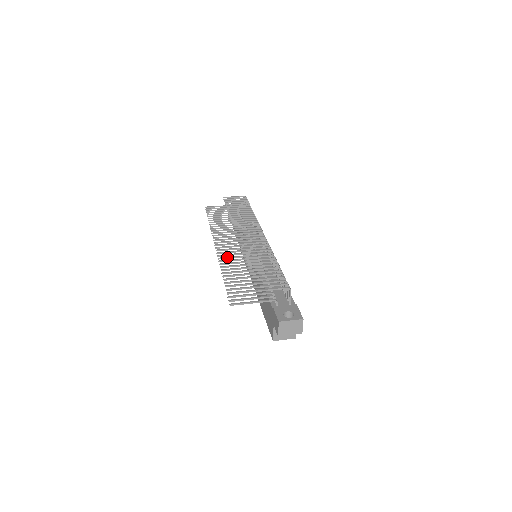
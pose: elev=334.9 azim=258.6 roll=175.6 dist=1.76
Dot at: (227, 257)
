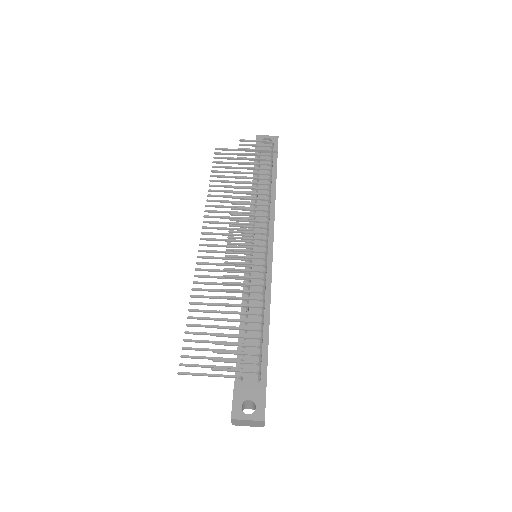
Dot at: (207, 270)
